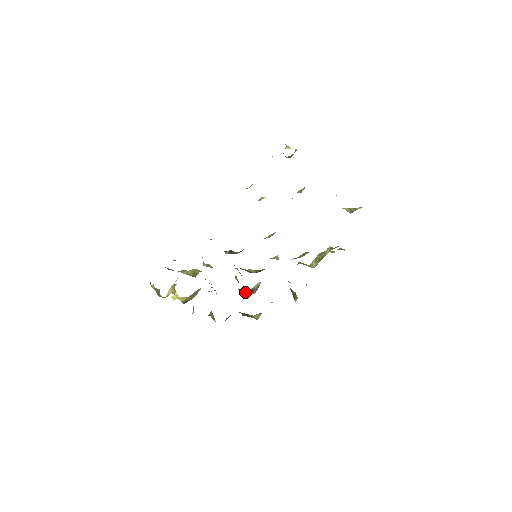
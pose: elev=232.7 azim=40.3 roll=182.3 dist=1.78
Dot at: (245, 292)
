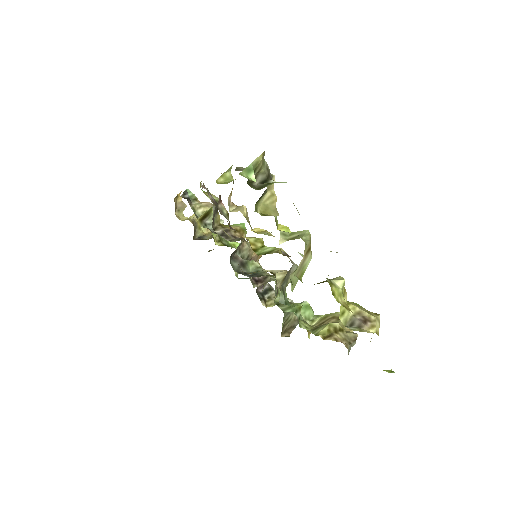
Dot at: occluded
